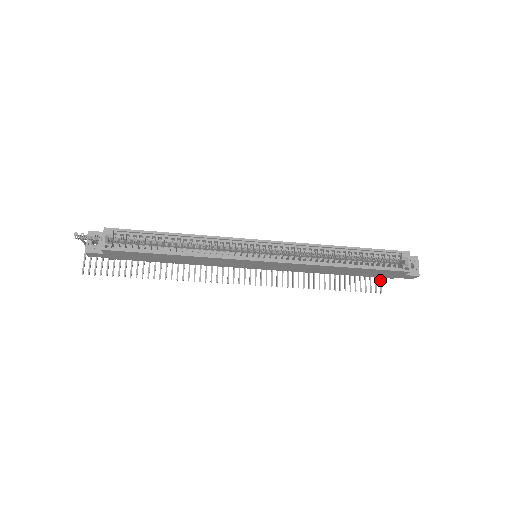
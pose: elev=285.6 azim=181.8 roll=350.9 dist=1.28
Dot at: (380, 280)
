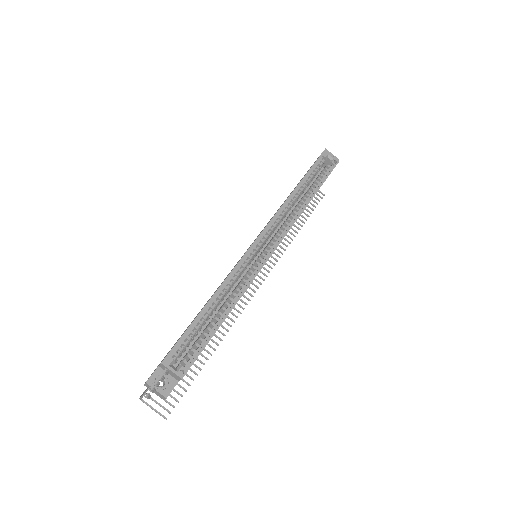
Dot at: occluded
